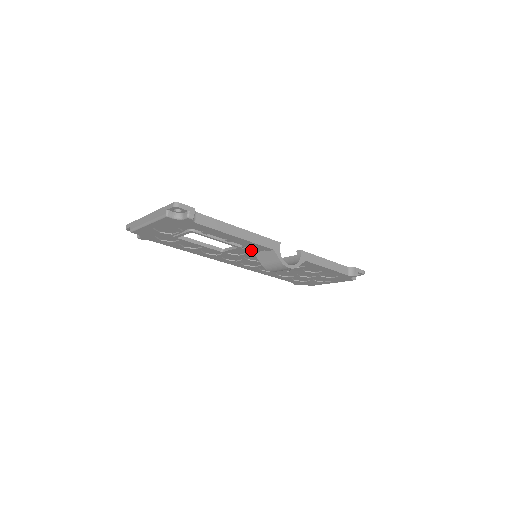
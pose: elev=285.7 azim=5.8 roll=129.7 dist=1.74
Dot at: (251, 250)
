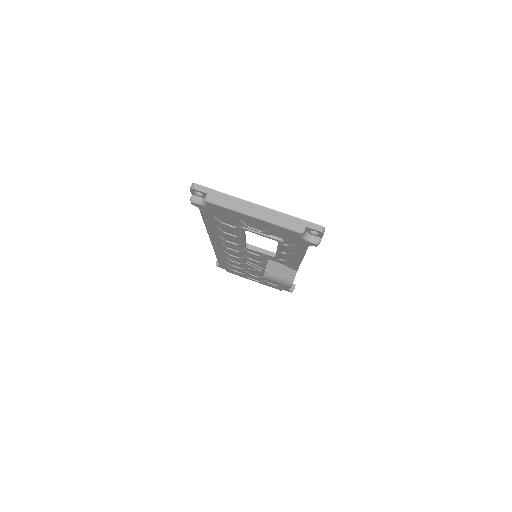
Dot at: (273, 259)
